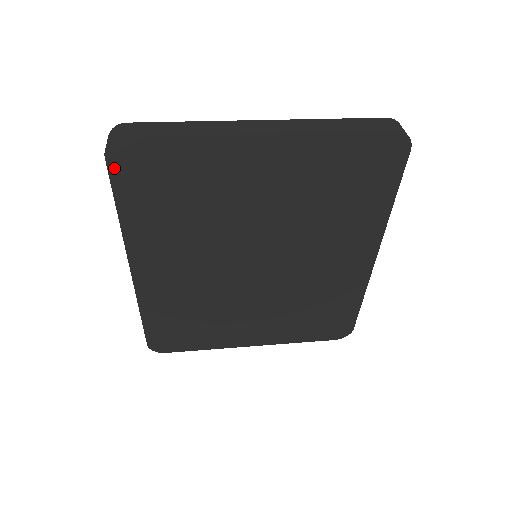
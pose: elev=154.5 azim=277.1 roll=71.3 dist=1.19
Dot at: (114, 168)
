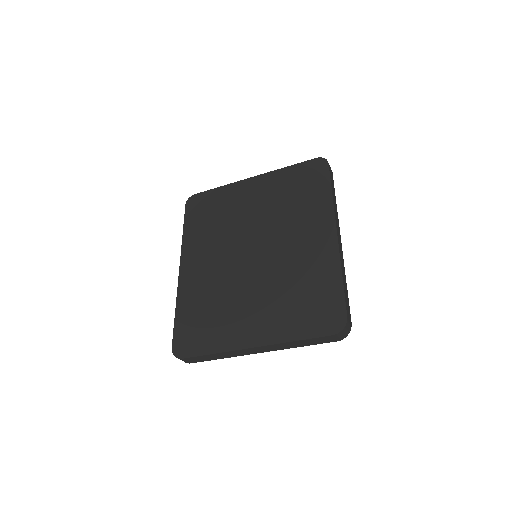
Dot at: (188, 209)
